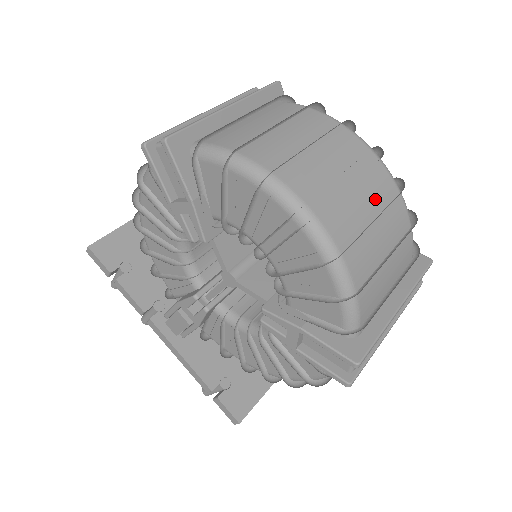
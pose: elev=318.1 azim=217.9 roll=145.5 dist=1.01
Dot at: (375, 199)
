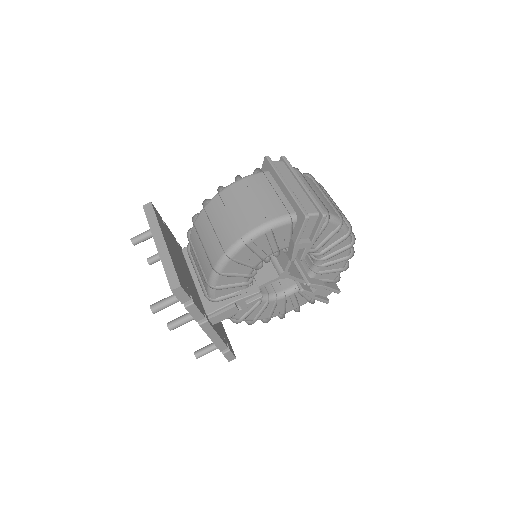
Dot at: occluded
